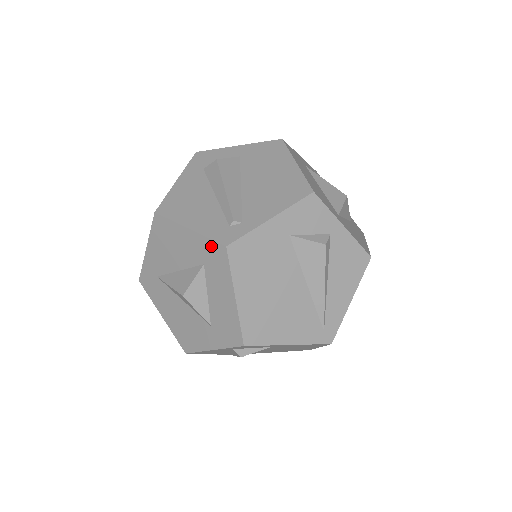
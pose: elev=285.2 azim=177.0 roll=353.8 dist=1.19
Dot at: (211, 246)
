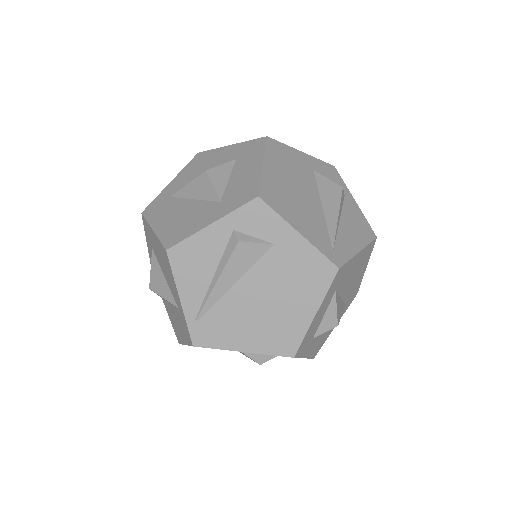
Dot at: (250, 143)
